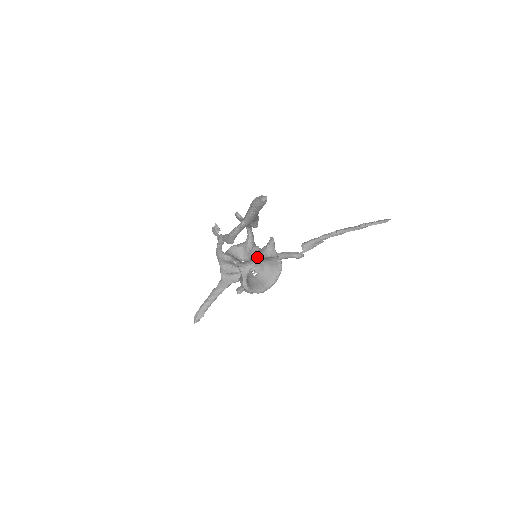
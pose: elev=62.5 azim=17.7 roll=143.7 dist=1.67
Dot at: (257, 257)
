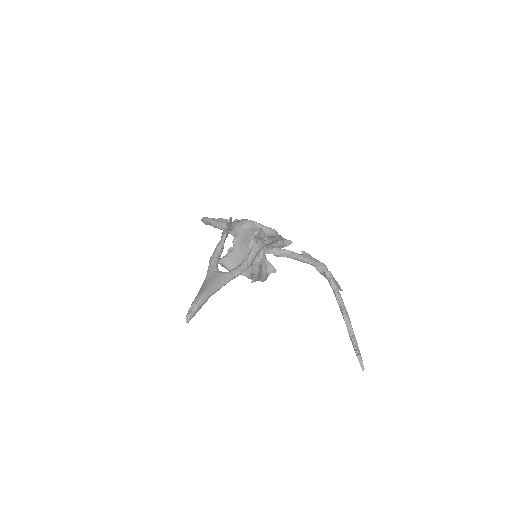
Dot at: occluded
